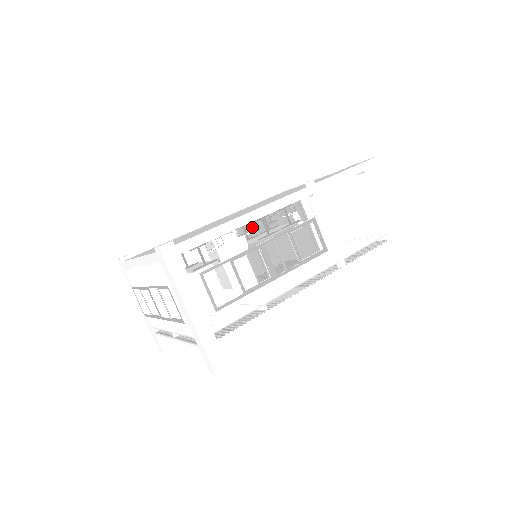
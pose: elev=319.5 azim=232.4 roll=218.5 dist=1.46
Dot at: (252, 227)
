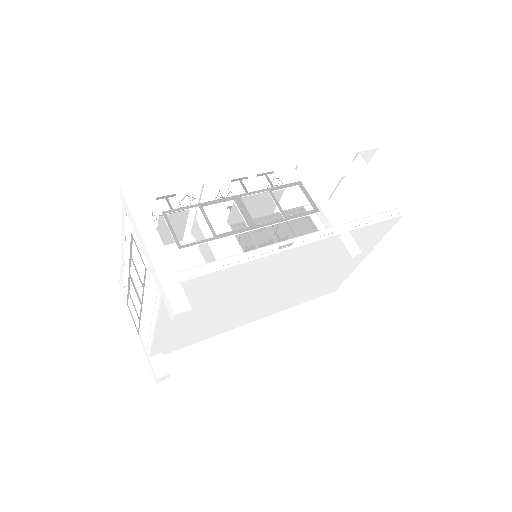
Dot at: occluded
